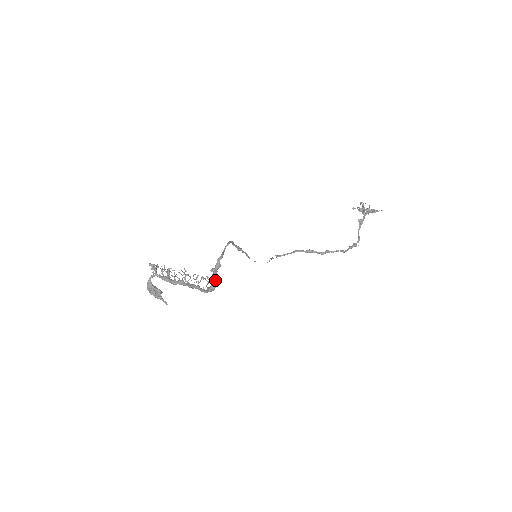
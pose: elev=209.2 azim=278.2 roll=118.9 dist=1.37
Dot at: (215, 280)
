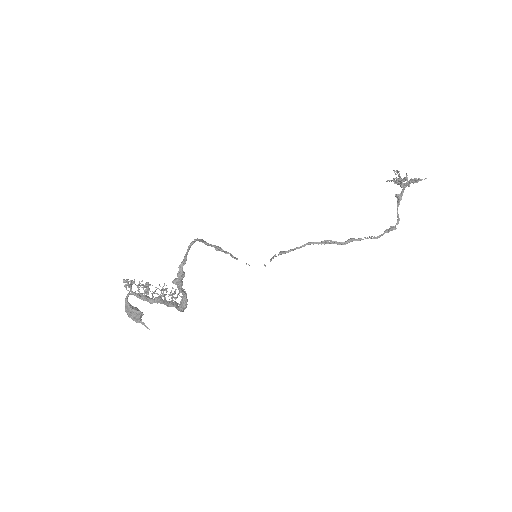
Dot at: (183, 294)
